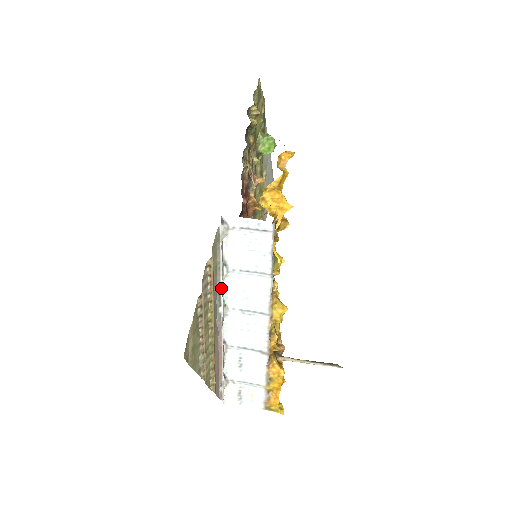
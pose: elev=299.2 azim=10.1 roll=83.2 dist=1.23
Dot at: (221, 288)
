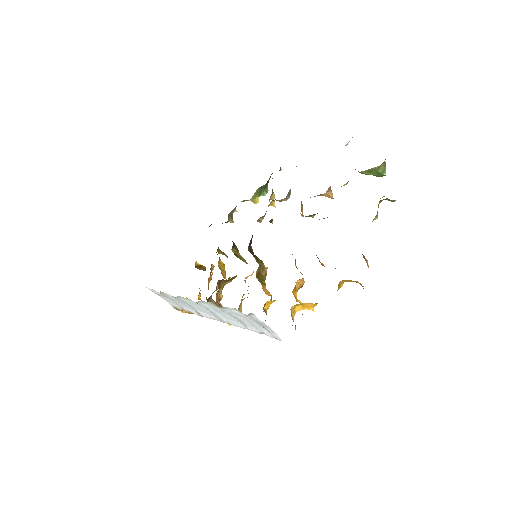
Dot at: occluded
